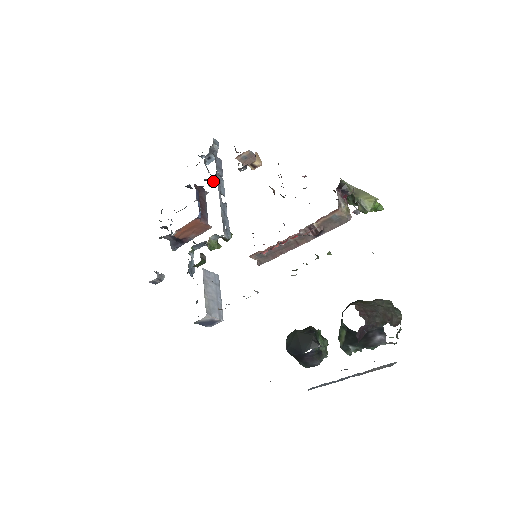
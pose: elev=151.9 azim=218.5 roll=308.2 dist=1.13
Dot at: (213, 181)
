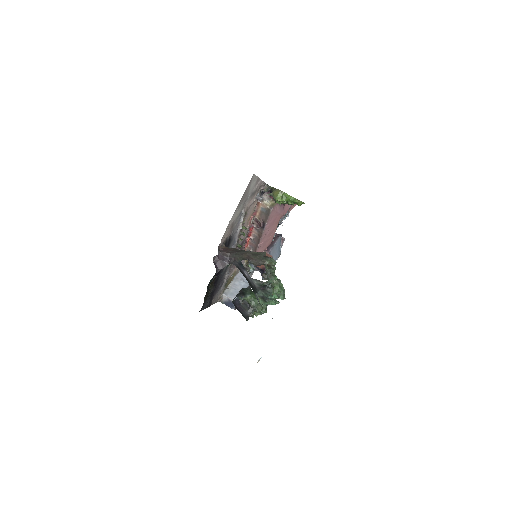
Dot at: occluded
